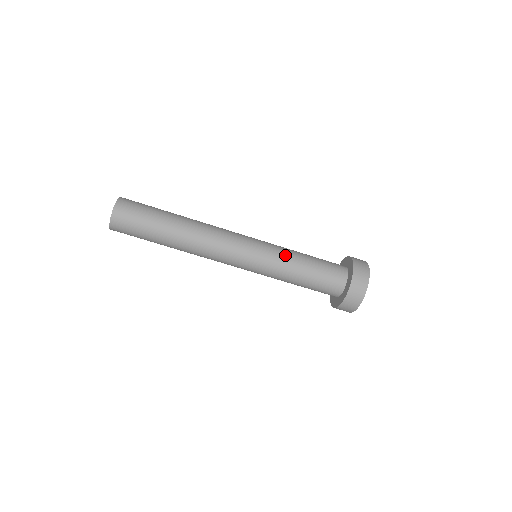
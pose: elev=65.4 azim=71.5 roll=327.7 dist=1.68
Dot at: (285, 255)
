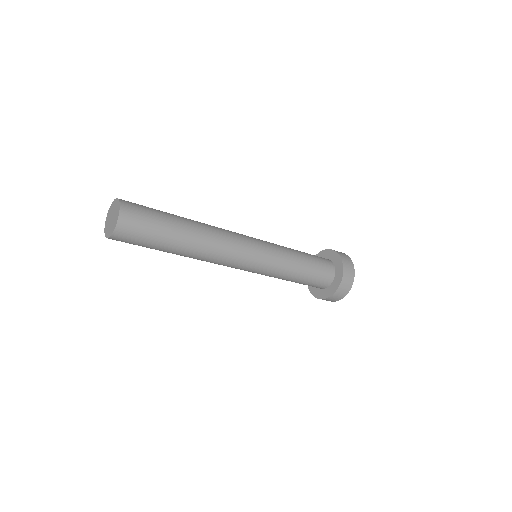
Dot at: (286, 252)
